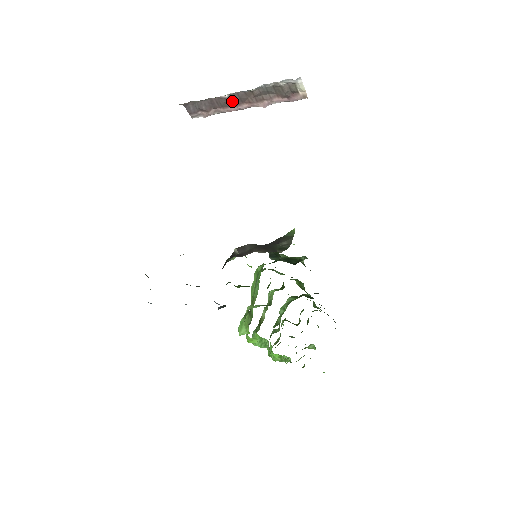
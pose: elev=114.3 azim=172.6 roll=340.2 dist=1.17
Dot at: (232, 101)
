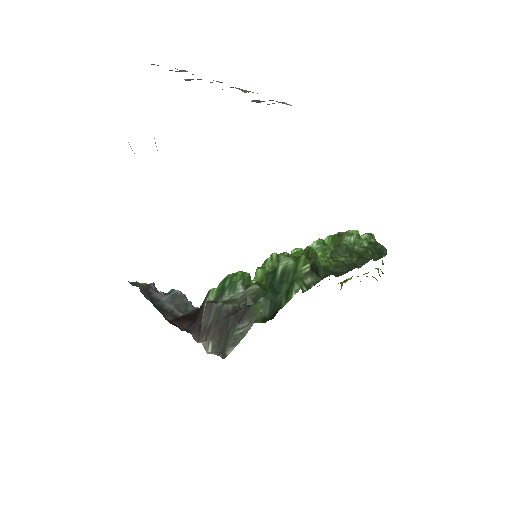
Dot at: (197, 79)
